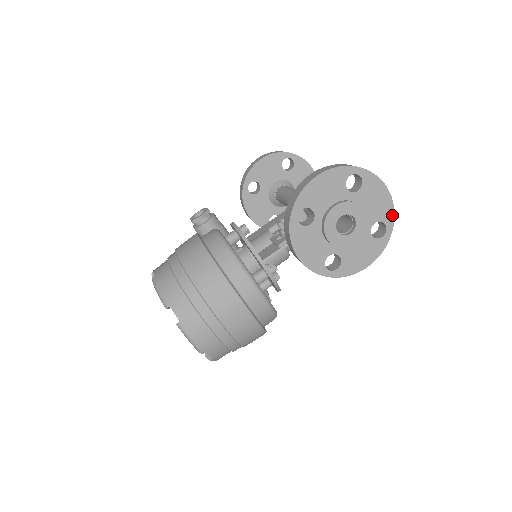
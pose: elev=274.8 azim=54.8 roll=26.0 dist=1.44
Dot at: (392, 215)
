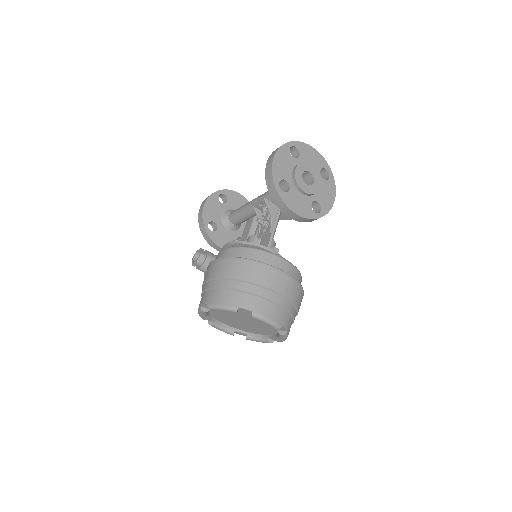
Dot at: (325, 162)
